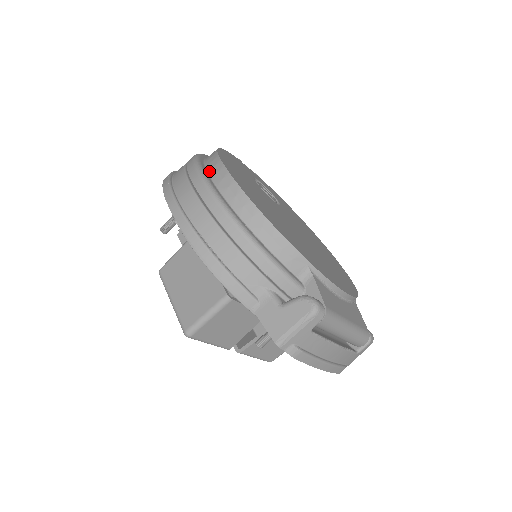
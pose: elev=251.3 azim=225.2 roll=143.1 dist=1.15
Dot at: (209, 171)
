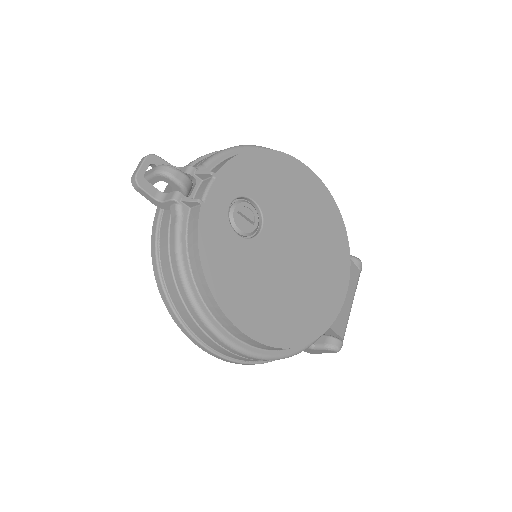
Dot at: (226, 329)
